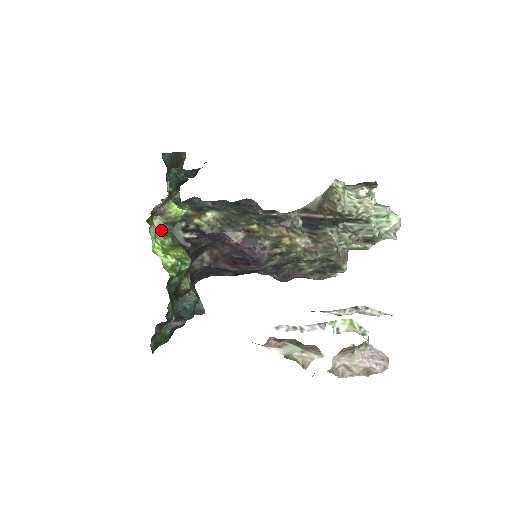
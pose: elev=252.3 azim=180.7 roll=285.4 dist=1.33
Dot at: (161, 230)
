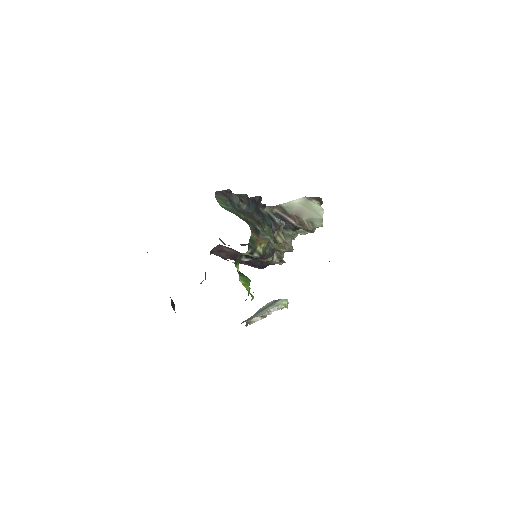
Dot at: (236, 260)
